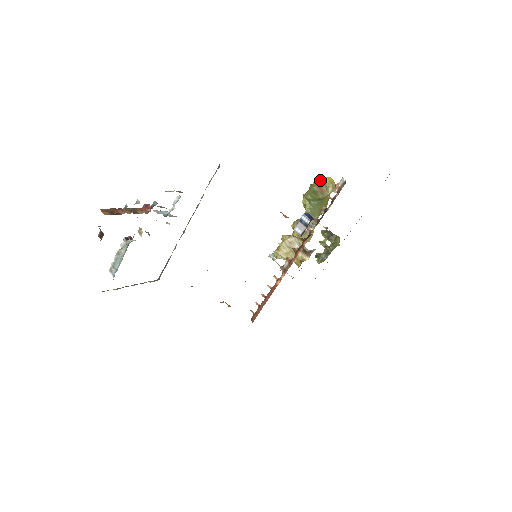
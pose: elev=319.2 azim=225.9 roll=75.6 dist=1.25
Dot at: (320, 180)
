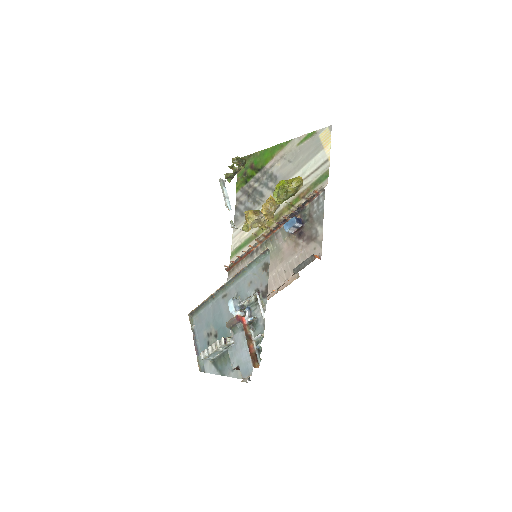
Dot at: (294, 183)
